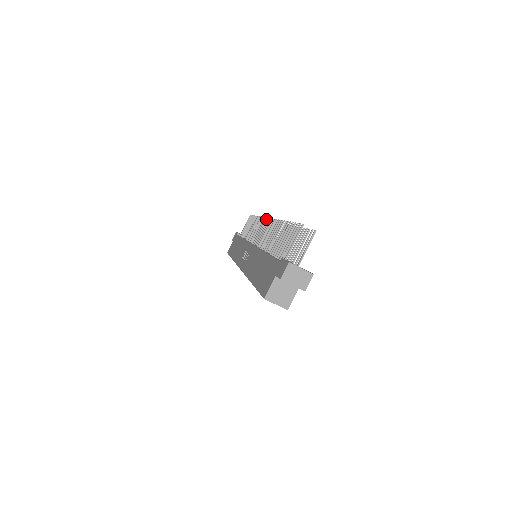
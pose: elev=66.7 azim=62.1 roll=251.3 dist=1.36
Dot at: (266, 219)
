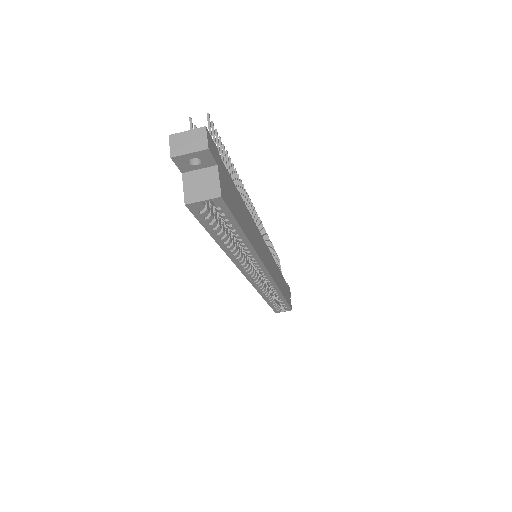
Dot at: occluded
